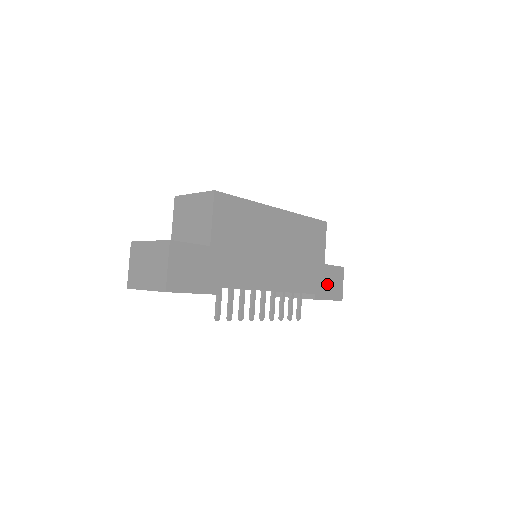
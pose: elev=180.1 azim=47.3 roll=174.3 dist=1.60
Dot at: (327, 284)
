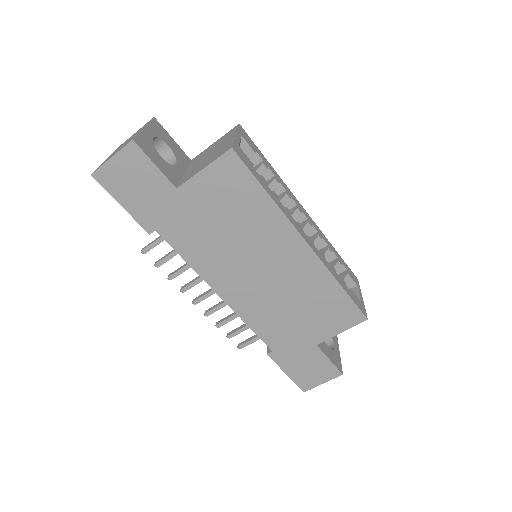
Dot at: (300, 361)
